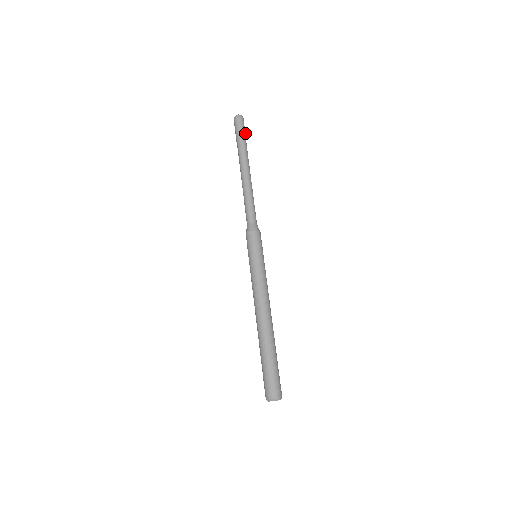
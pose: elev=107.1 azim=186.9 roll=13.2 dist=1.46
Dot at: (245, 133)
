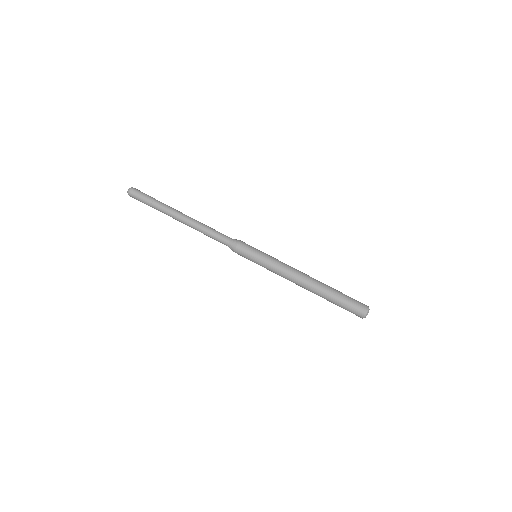
Dot at: (149, 196)
